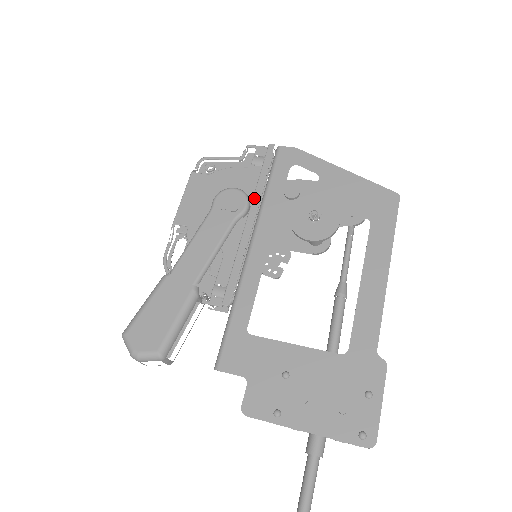
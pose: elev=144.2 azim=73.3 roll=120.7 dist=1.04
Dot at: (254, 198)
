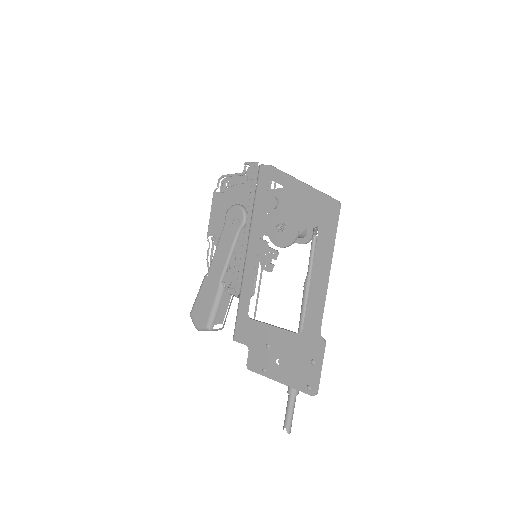
Dot at: (248, 213)
